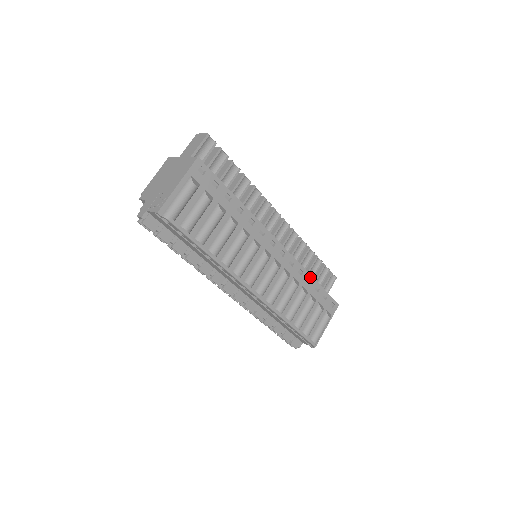
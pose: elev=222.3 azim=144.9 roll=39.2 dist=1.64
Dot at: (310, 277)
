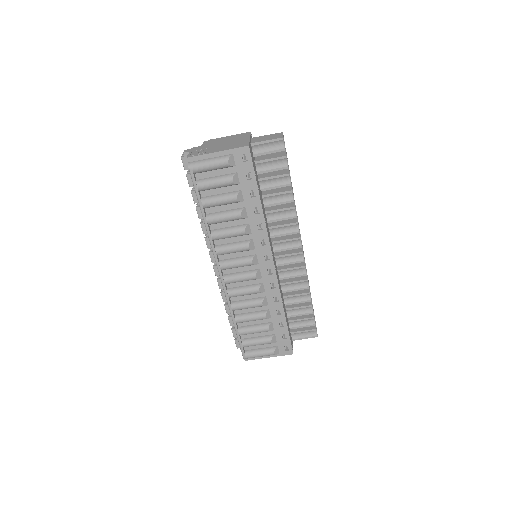
Dot at: (282, 310)
